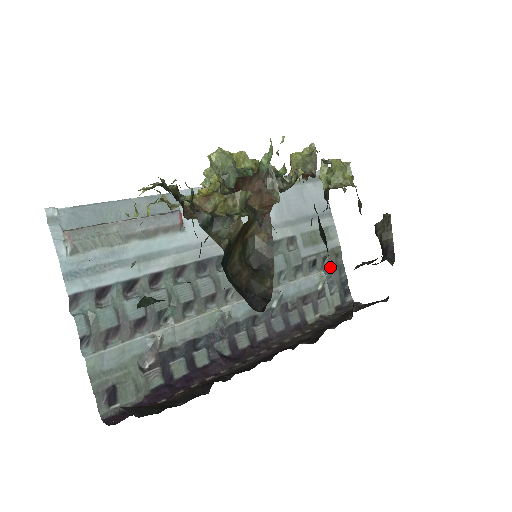
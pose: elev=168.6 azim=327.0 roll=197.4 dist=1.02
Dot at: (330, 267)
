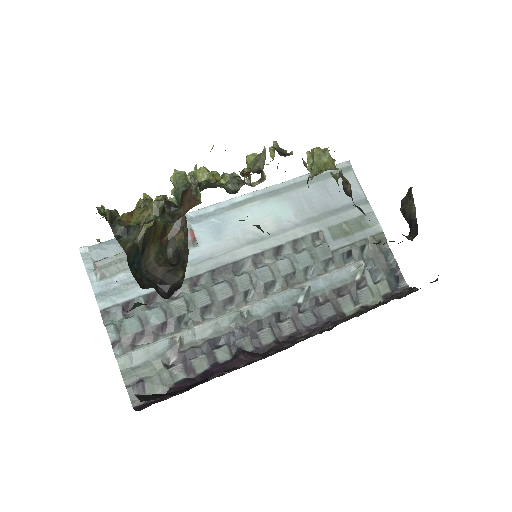
Dot at: (372, 255)
